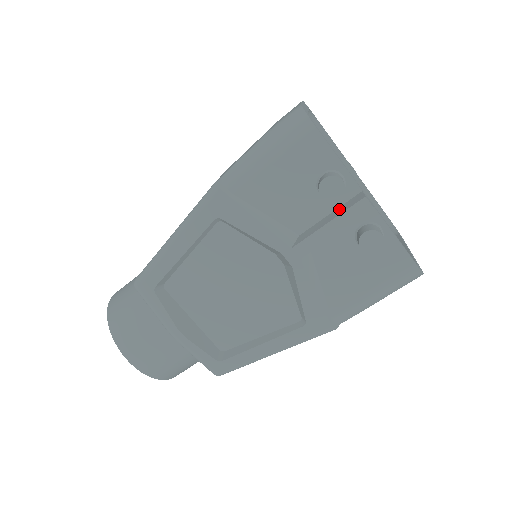
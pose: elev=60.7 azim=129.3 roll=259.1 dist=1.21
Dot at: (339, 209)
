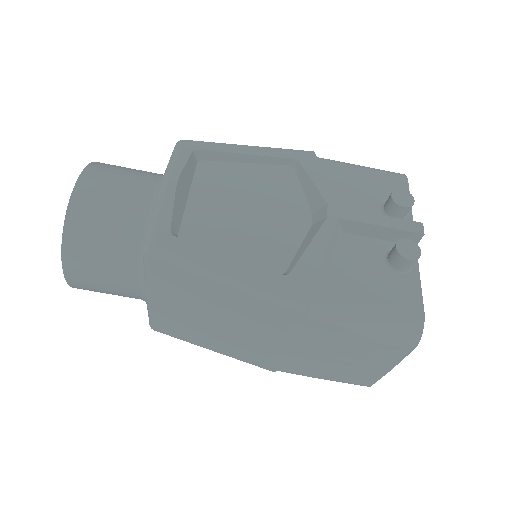
Dot at: occluded
